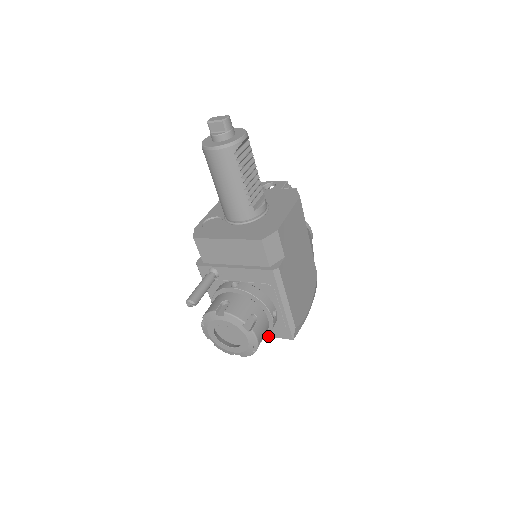
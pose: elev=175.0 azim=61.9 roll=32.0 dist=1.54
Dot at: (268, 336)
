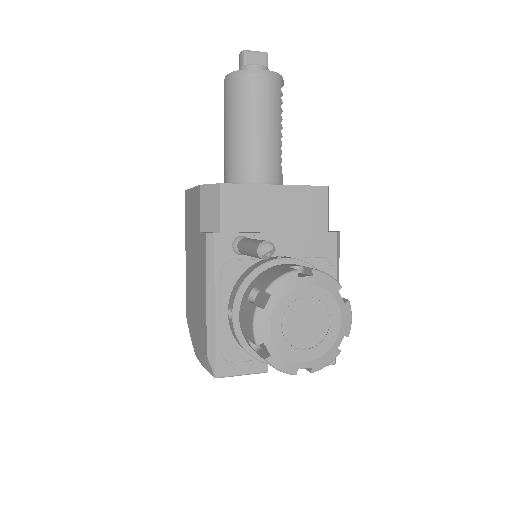
Dot at: occluded
